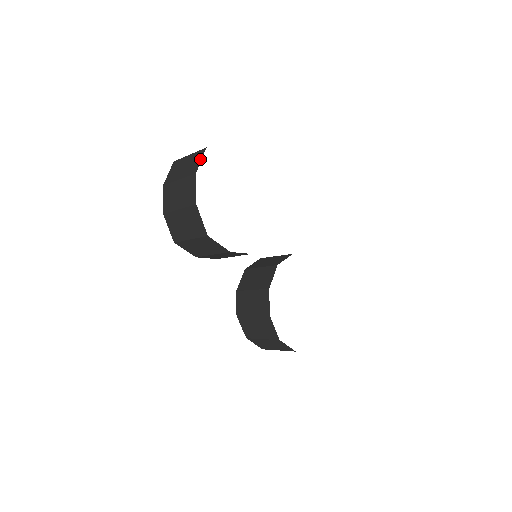
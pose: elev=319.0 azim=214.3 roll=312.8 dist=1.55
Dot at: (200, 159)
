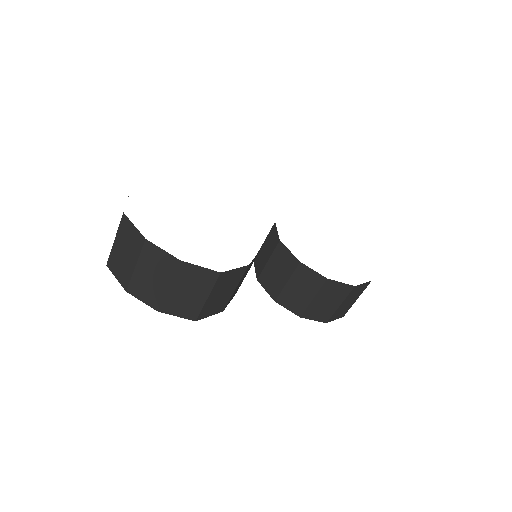
Dot at: (132, 226)
